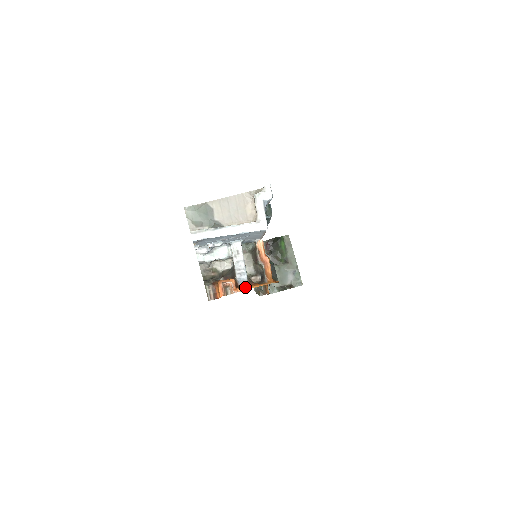
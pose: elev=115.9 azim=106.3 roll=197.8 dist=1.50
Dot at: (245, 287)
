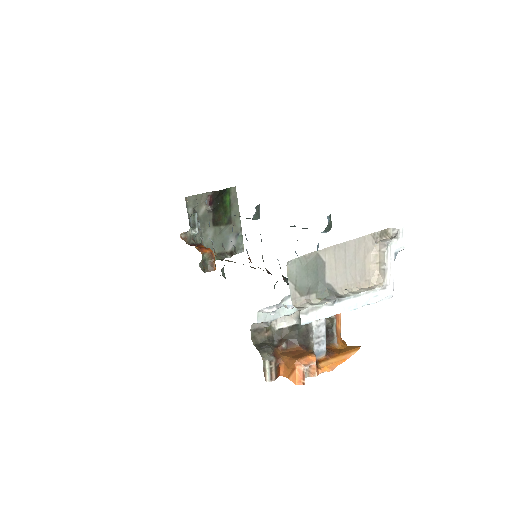
Dot at: (326, 364)
